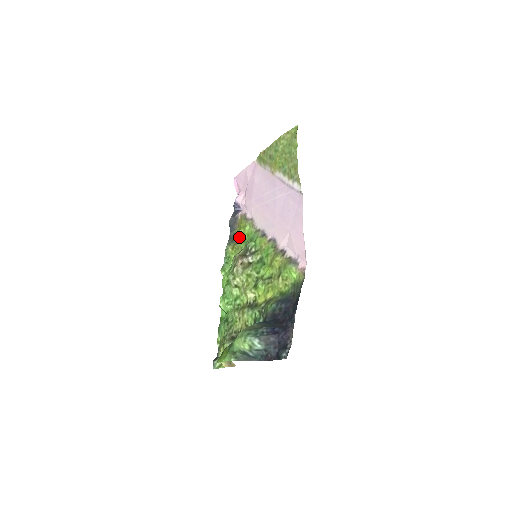
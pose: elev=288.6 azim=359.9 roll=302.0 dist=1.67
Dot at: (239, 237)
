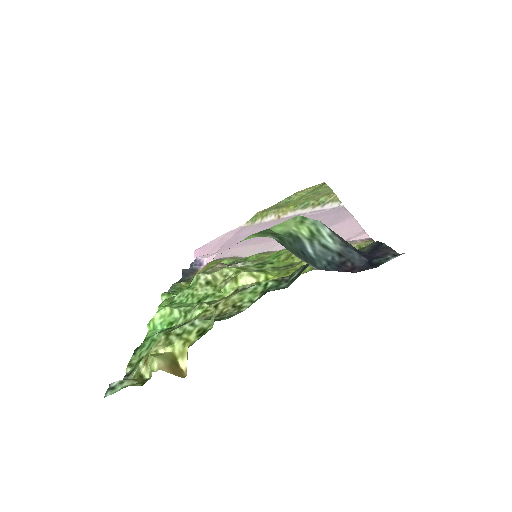
Dot at: (207, 269)
